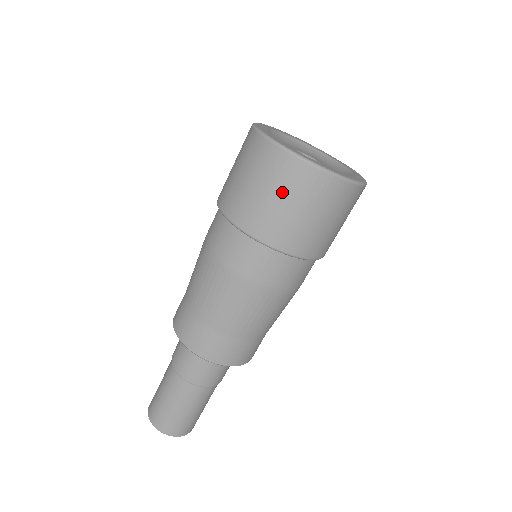
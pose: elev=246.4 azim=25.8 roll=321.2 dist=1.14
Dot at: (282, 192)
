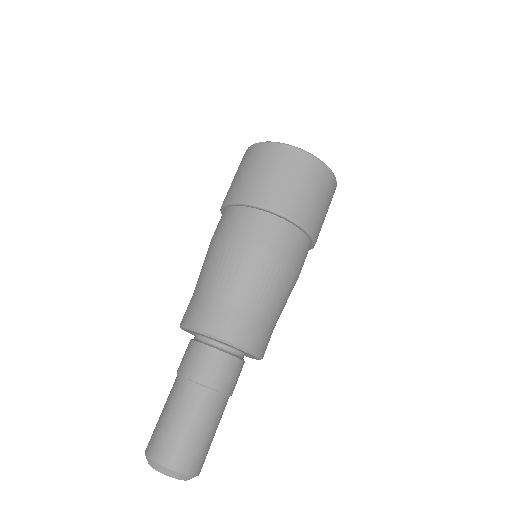
Dot at: (238, 170)
